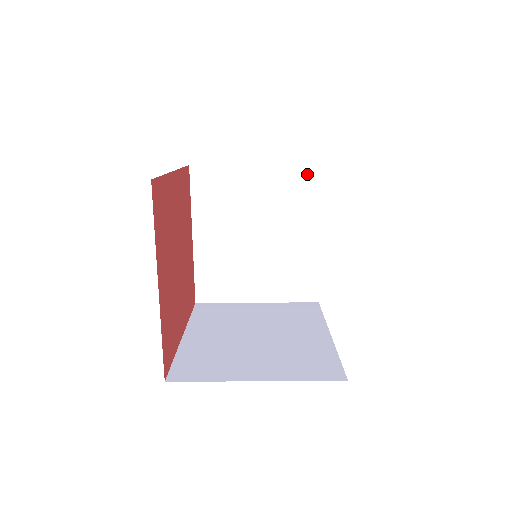
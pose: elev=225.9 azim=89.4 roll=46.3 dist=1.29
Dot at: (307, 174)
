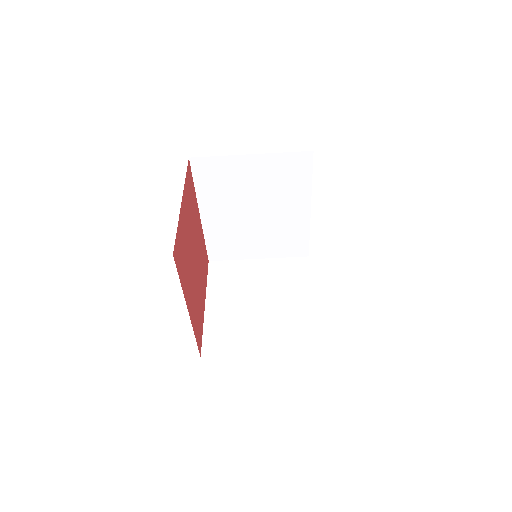
Dot at: (298, 262)
